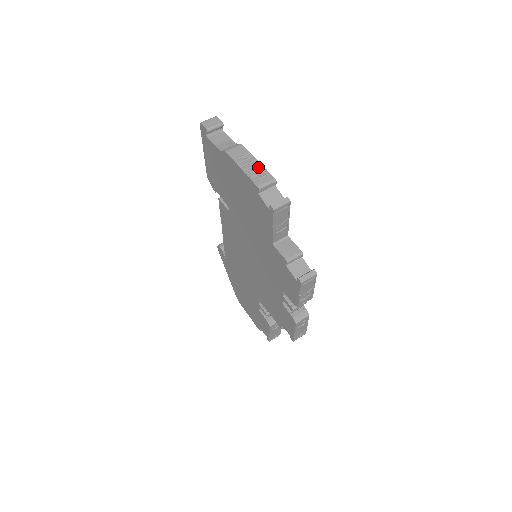
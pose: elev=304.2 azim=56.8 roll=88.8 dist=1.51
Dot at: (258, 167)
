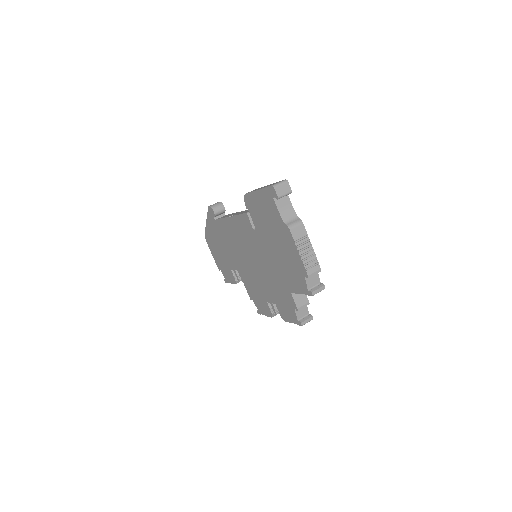
Dot at: (311, 254)
